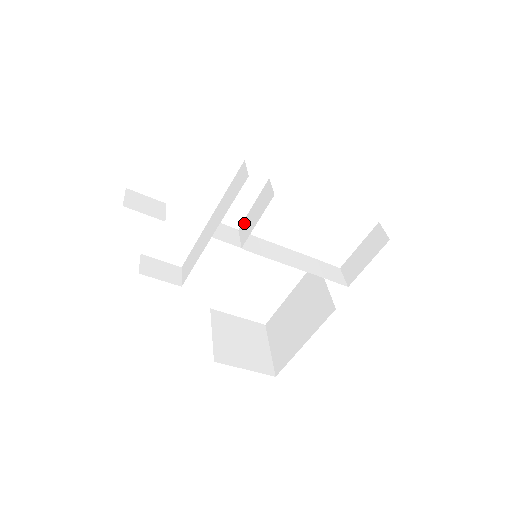
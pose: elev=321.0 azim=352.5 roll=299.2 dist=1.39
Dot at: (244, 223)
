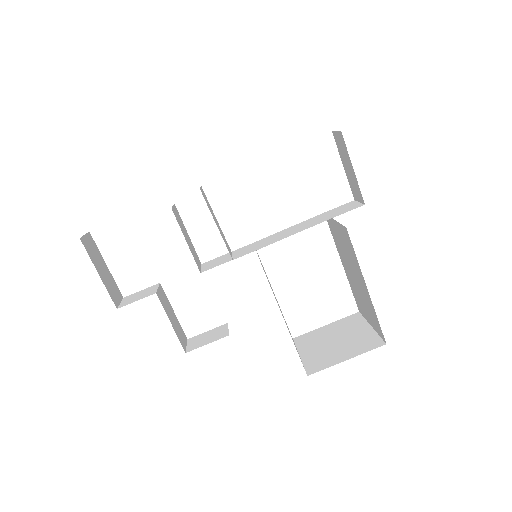
Dot at: (226, 242)
